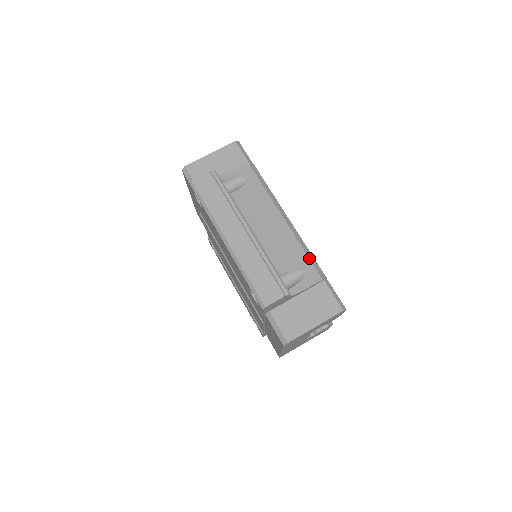
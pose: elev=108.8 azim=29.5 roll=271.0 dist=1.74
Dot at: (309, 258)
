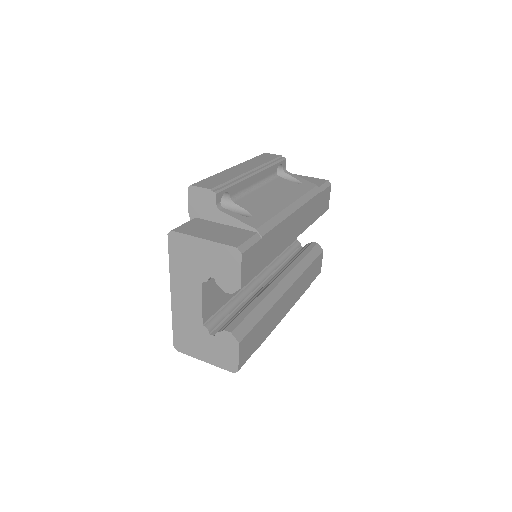
Dot at: (270, 219)
